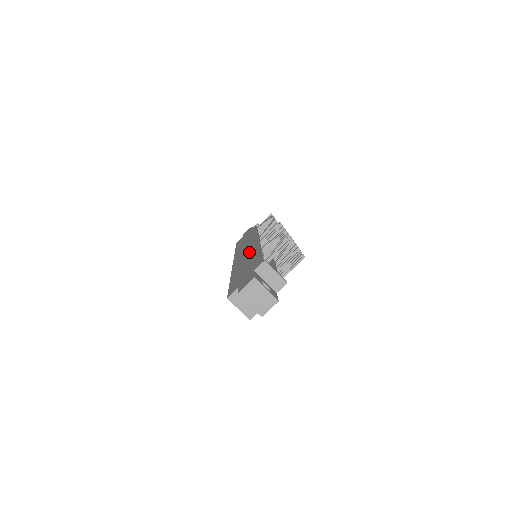
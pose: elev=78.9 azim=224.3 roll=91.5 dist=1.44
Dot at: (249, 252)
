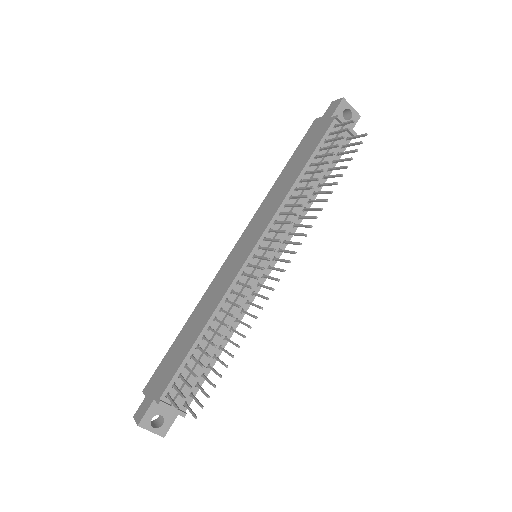
Dot at: (221, 287)
